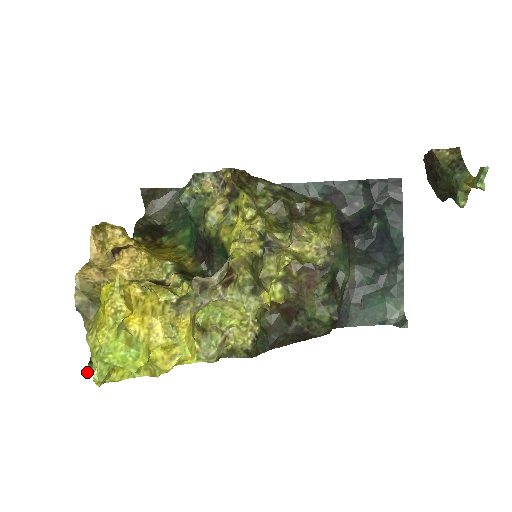
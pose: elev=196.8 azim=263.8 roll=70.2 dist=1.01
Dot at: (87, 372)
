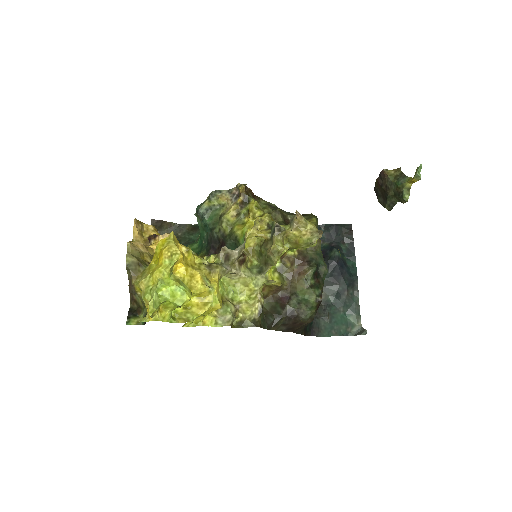
Dot at: occluded
